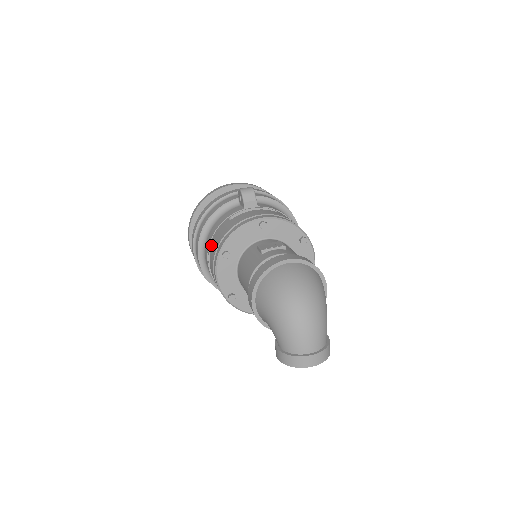
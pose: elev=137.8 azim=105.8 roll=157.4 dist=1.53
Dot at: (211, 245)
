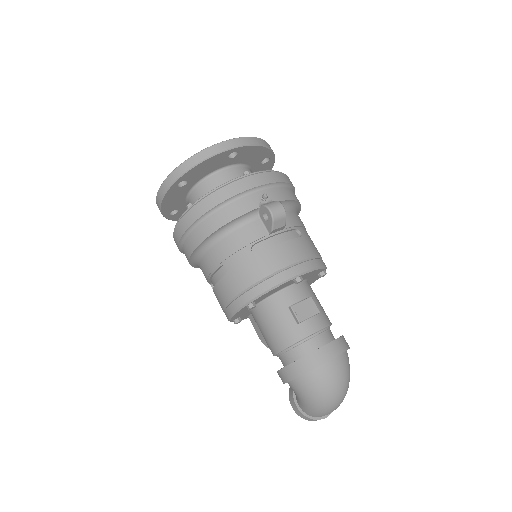
Dot at: (220, 266)
